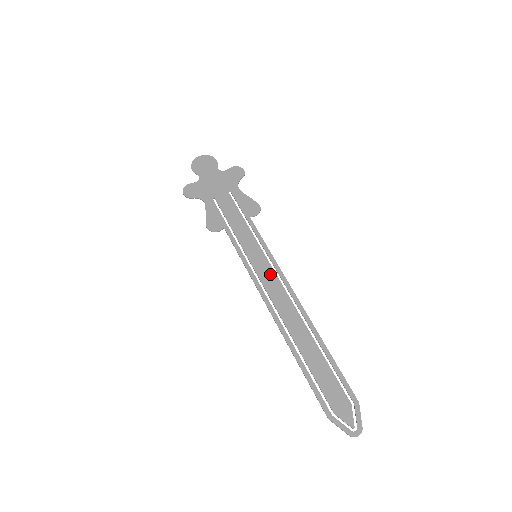
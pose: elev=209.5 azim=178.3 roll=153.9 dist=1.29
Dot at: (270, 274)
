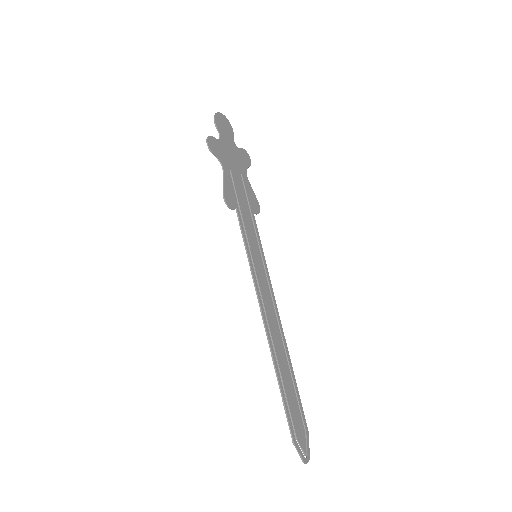
Dot at: (265, 281)
